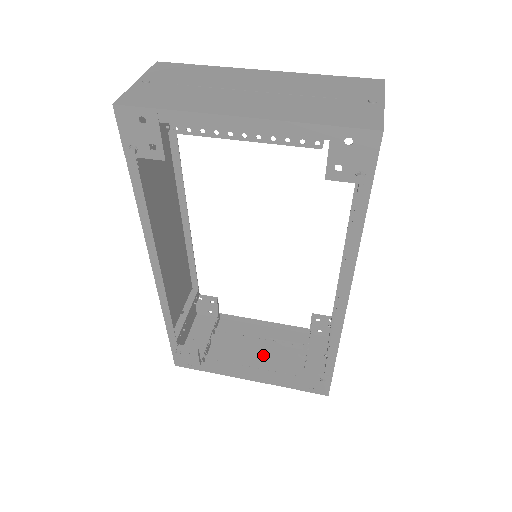
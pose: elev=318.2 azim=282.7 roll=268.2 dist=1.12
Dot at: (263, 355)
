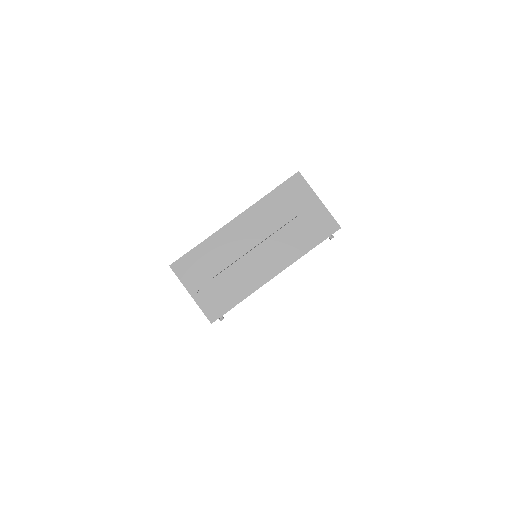
Dot at: occluded
